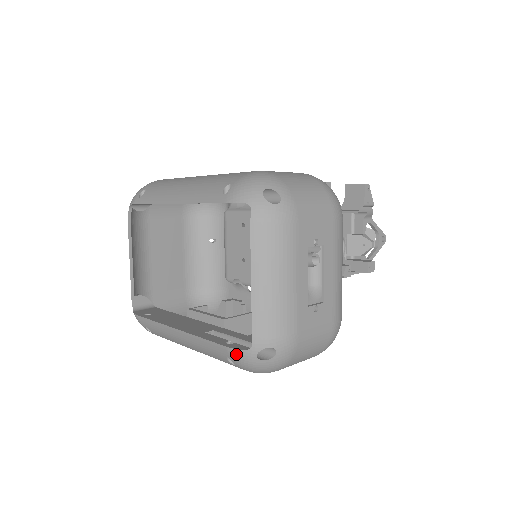
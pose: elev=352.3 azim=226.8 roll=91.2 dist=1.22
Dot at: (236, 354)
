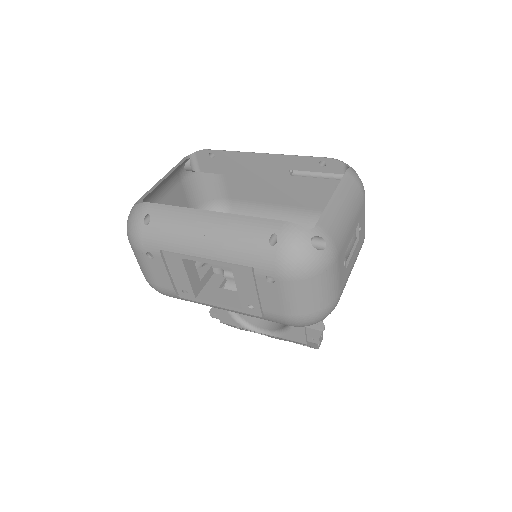
Dot at: (293, 228)
